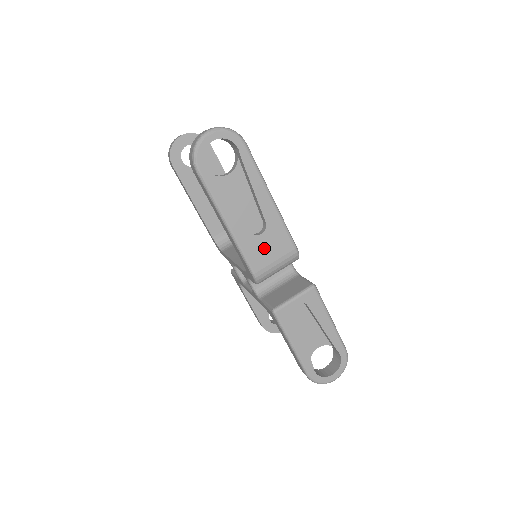
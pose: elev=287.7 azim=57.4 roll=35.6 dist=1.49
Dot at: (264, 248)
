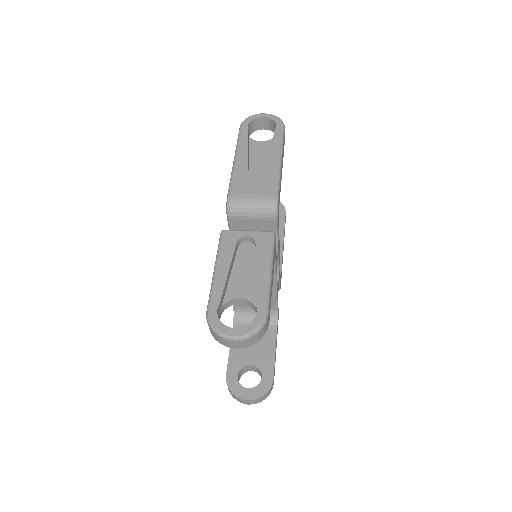
Dot at: (250, 183)
